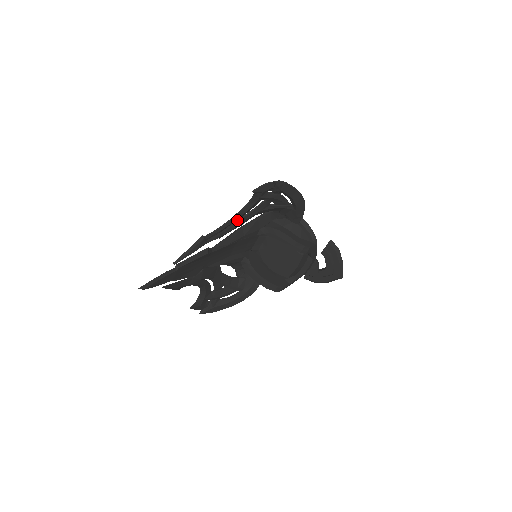
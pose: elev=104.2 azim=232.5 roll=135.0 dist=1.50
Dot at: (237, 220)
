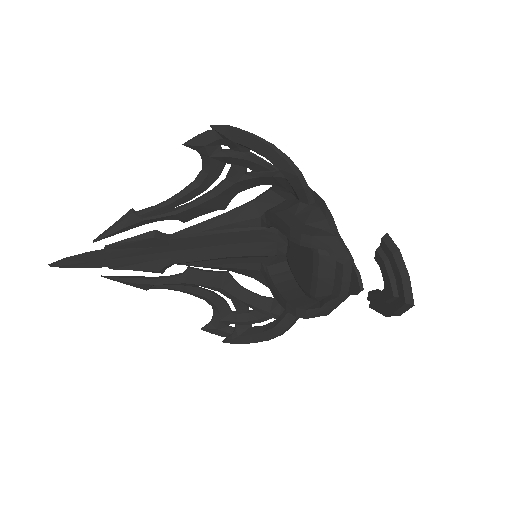
Dot at: (200, 196)
